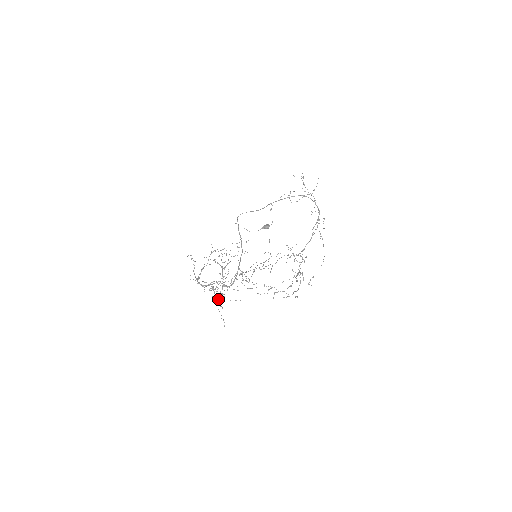
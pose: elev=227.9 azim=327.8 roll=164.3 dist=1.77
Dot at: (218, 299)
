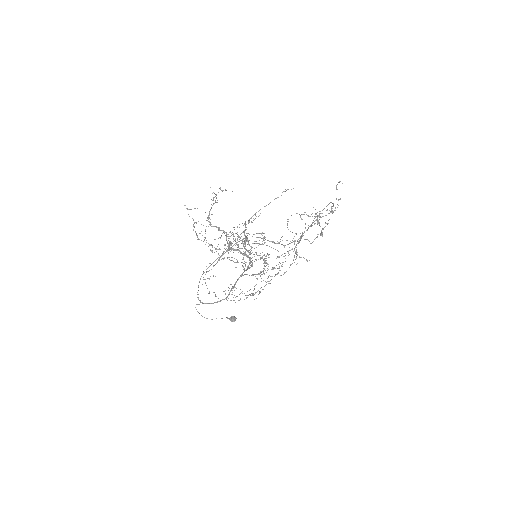
Dot at: (247, 251)
